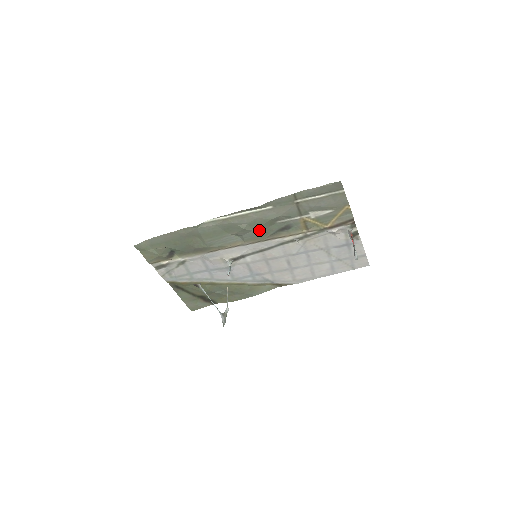
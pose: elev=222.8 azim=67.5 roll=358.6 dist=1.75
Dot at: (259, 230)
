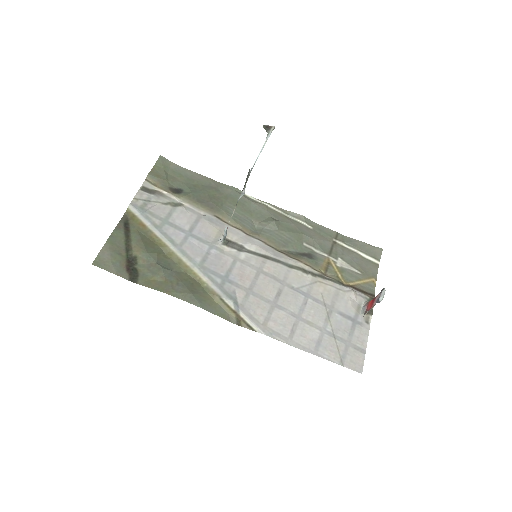
Dot at: (283, 236)
